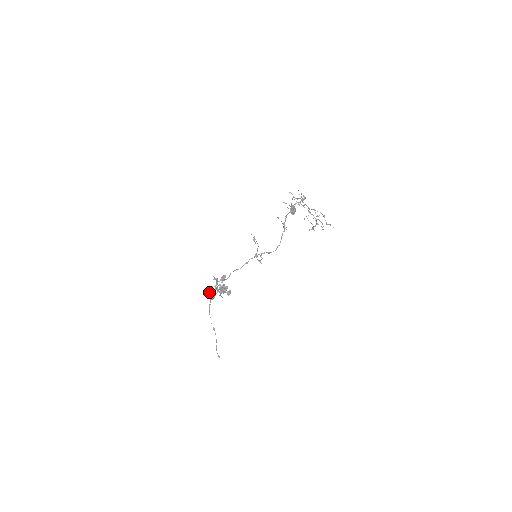
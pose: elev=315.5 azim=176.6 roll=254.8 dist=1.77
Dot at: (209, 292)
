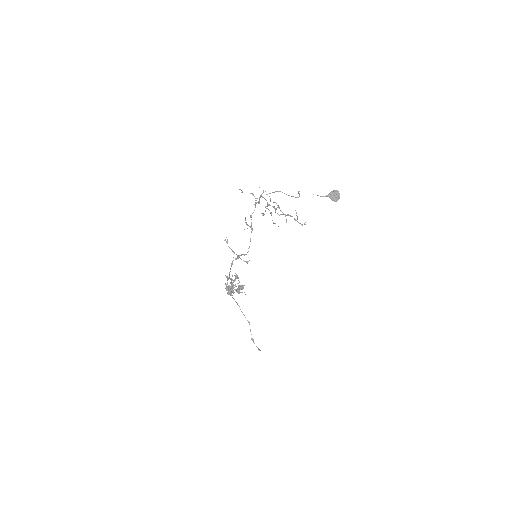
Dot at: (226, 289)
